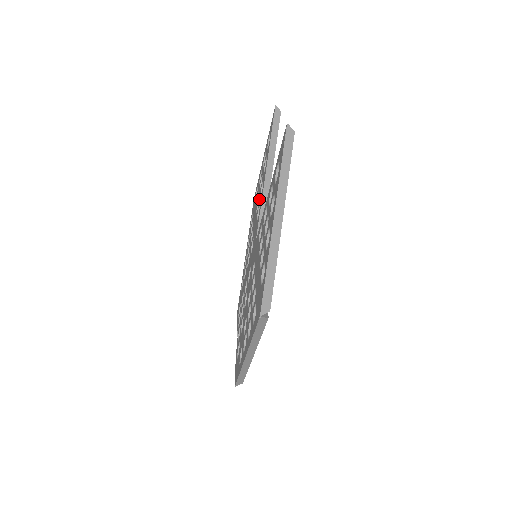
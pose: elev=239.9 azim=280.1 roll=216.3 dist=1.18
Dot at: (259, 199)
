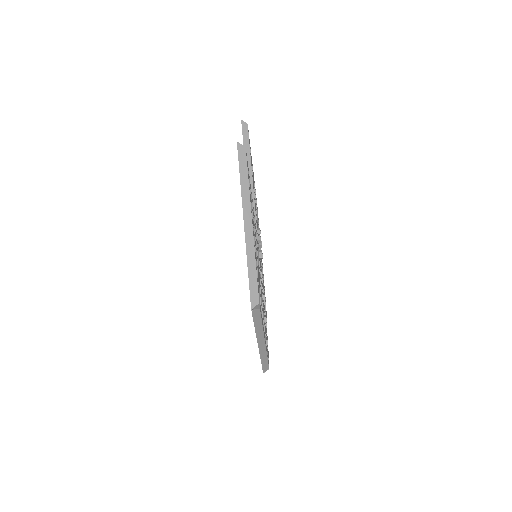
Dot at: occluded
